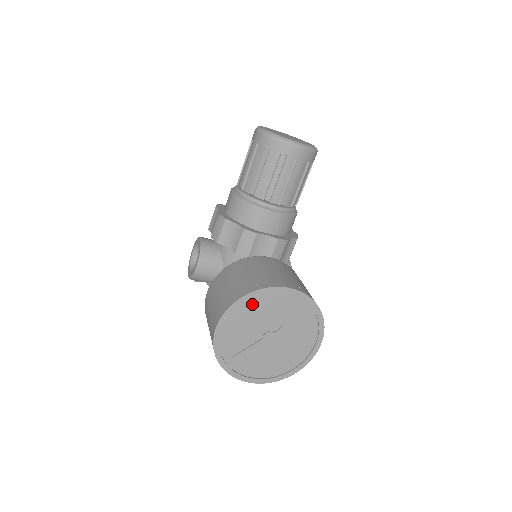
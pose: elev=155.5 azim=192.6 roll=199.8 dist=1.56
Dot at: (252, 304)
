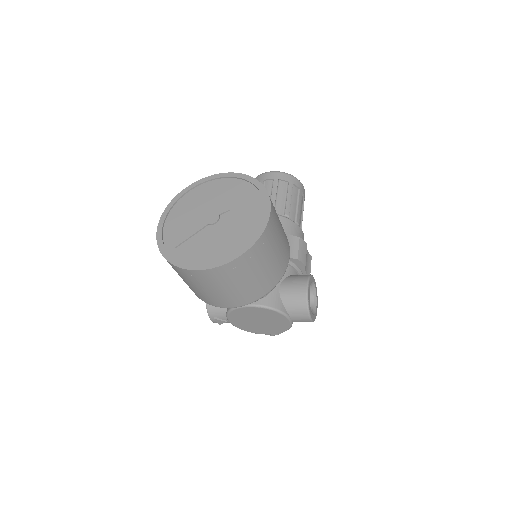
Dot at: (190, 197)
